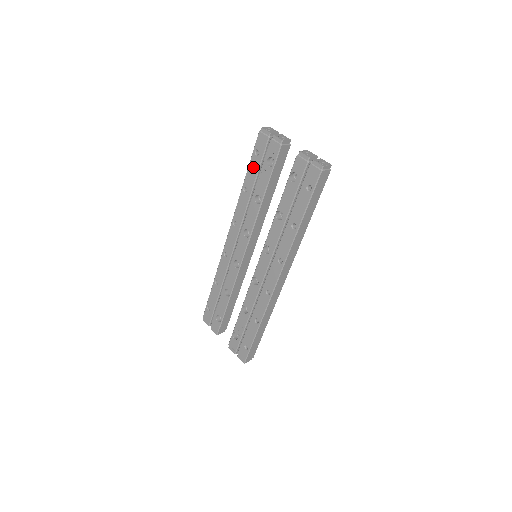
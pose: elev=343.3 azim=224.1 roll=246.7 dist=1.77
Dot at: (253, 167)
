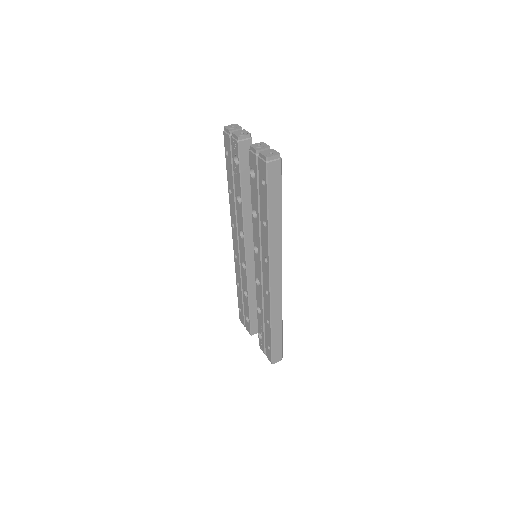
Dot at: (229, 168)
